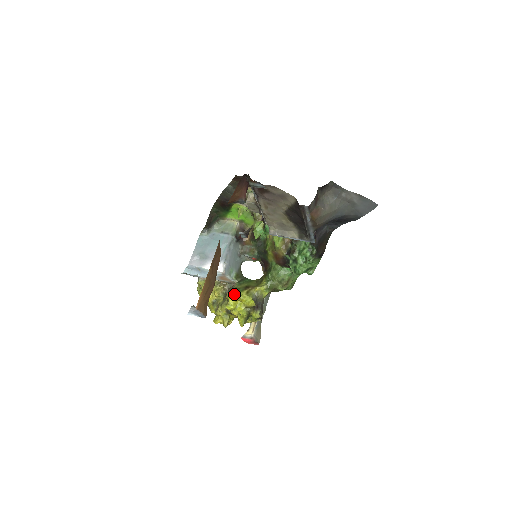
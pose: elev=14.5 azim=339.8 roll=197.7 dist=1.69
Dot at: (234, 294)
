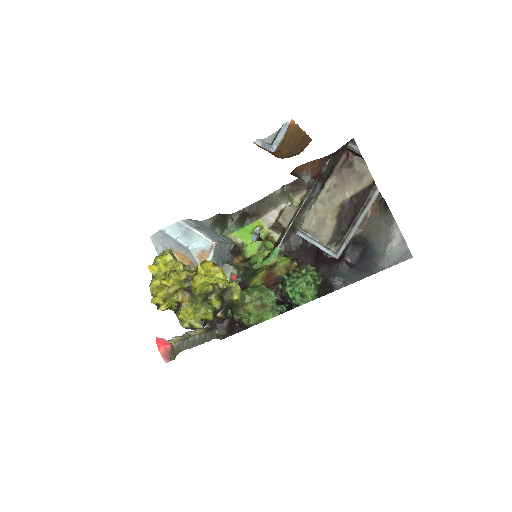
Dot at: (214, 263)
